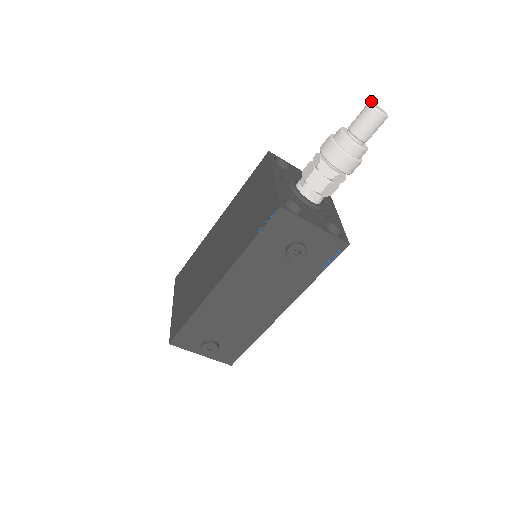
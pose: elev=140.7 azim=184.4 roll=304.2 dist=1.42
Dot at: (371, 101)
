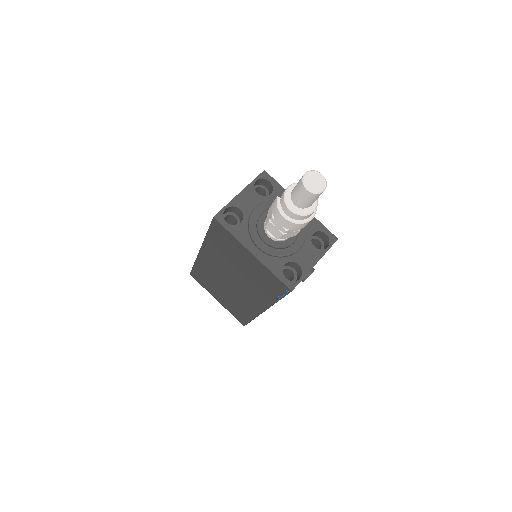
Dot at: (304, 182)
